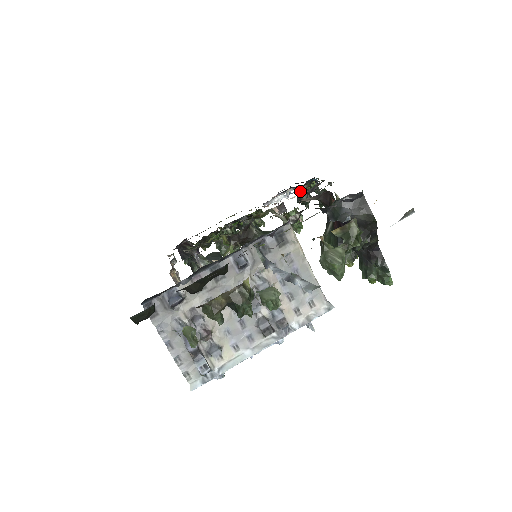
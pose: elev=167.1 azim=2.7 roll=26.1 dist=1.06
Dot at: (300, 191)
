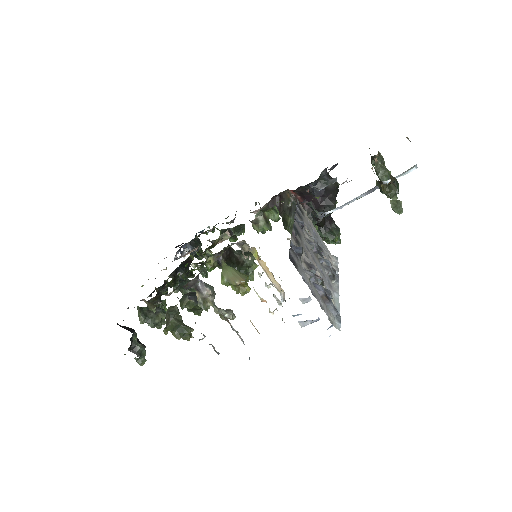
Dot at: (194, 244)
